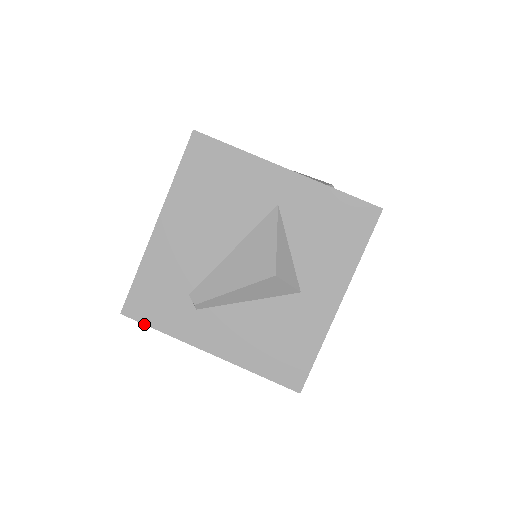
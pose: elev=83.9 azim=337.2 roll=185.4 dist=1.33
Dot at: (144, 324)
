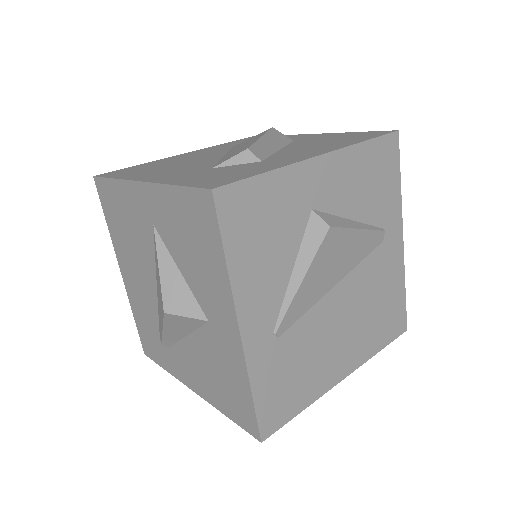
Dot at: (156, 363)
